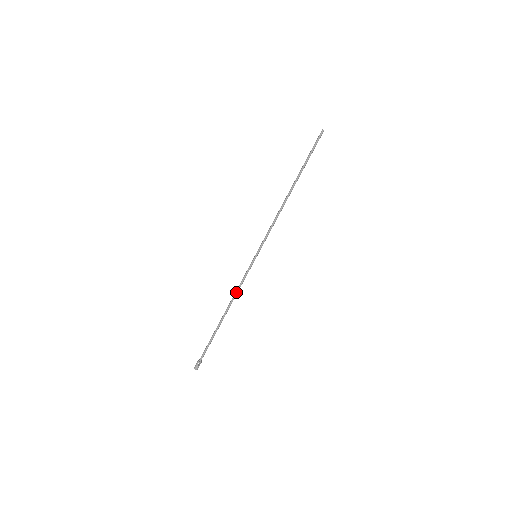
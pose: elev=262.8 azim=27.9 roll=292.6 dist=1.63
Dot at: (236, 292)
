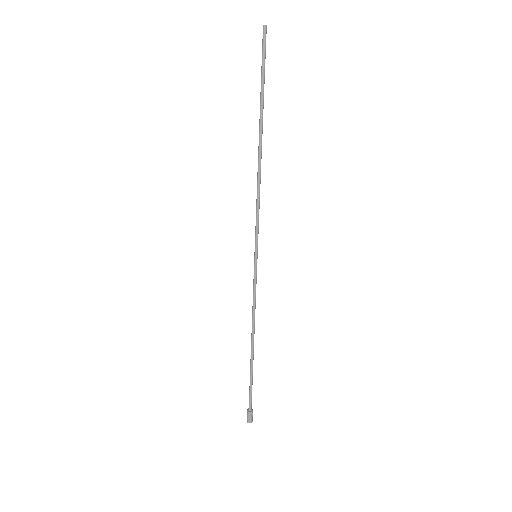
Dot at: (254, 313)
